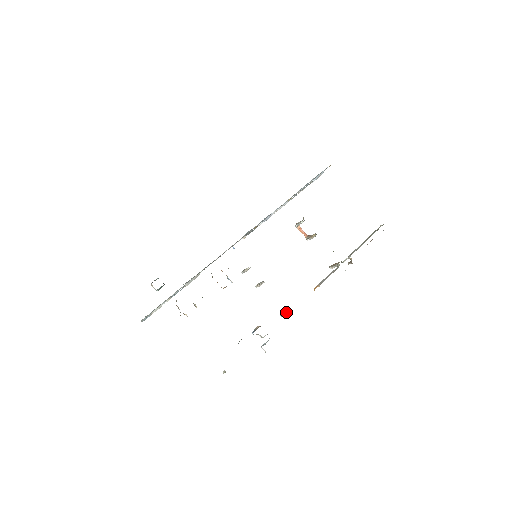
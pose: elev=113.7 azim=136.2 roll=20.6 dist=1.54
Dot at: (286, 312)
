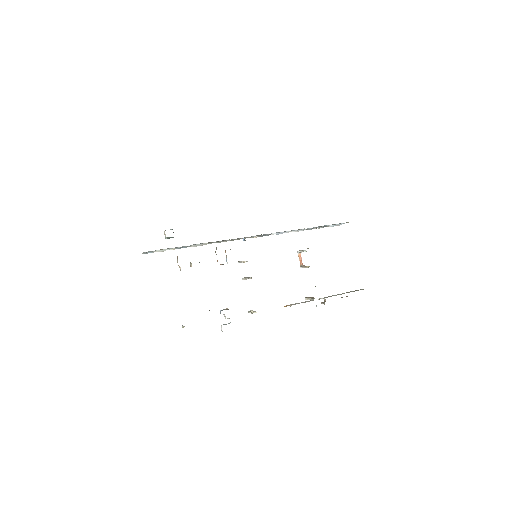
Dot at: (254, 311)
